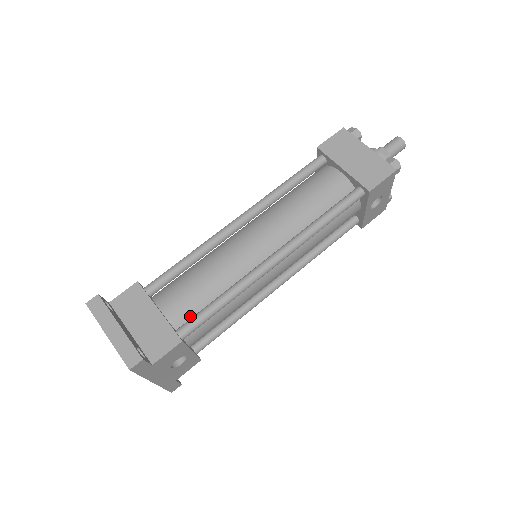
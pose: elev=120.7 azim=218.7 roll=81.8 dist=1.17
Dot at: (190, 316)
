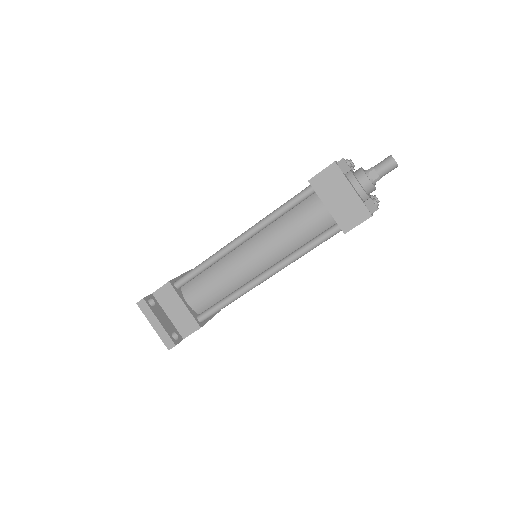
Dot at: (206, 306)
